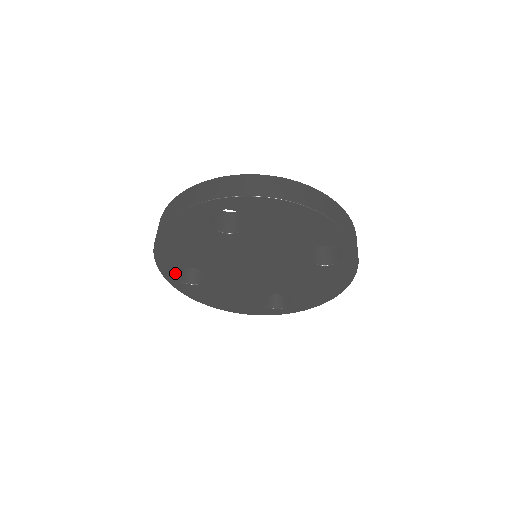
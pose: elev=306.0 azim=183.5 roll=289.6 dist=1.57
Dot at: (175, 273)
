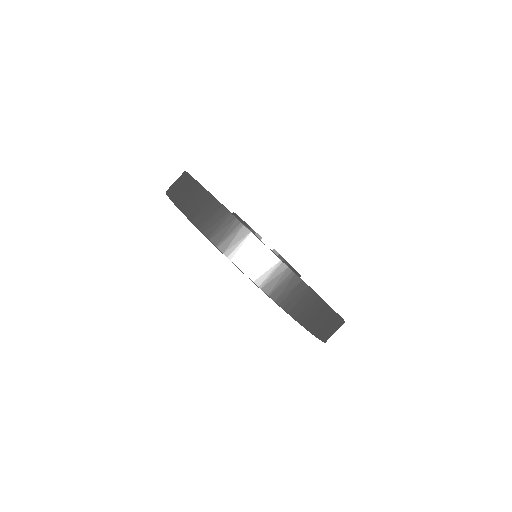
Dot at: occluded
